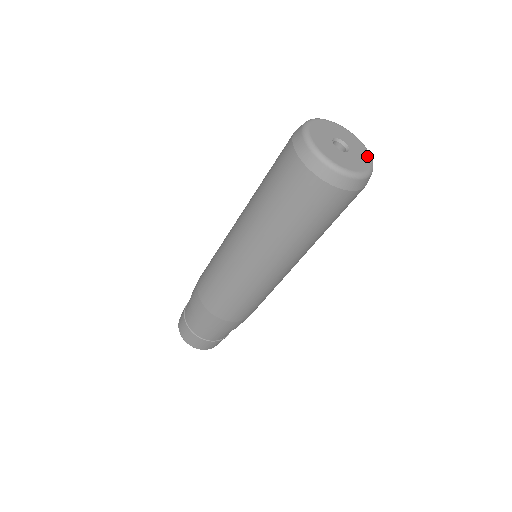
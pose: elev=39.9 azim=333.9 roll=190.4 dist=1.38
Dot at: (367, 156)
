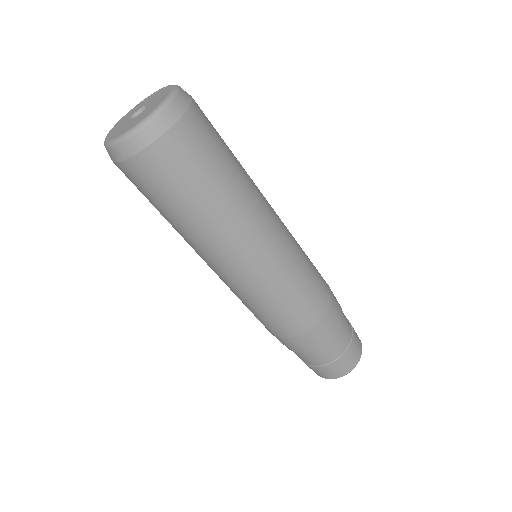
Dot at: (164, 97)
